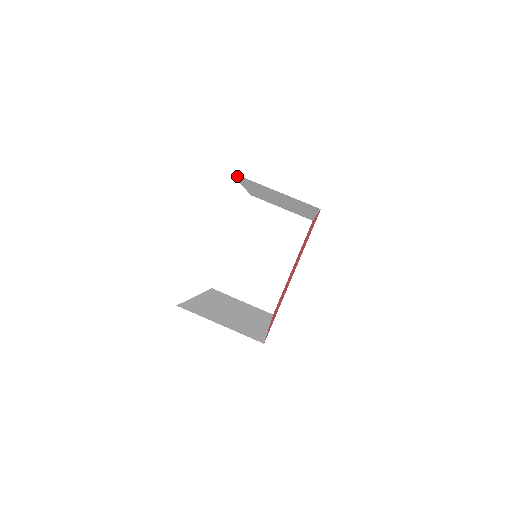
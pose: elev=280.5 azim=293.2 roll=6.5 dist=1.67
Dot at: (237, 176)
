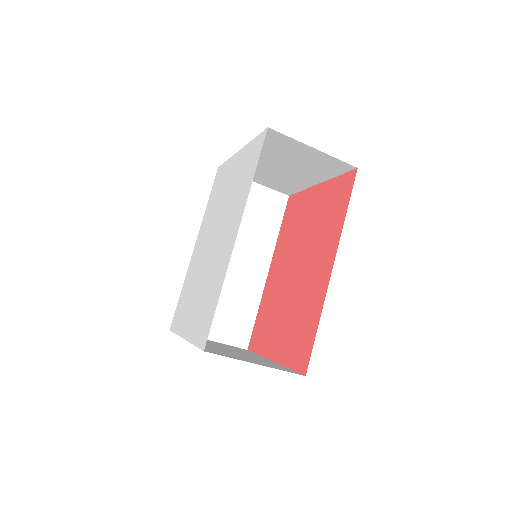
Dot at: occluded
